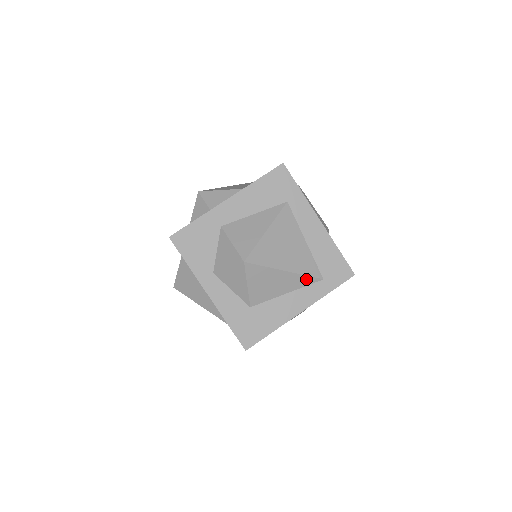
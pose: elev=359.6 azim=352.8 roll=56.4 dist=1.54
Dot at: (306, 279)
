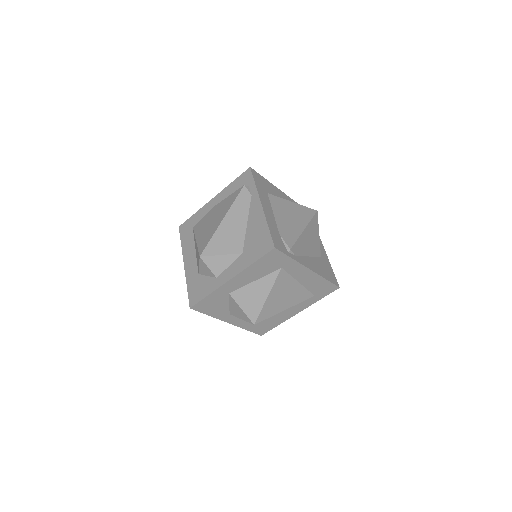
Dot at: occluded
